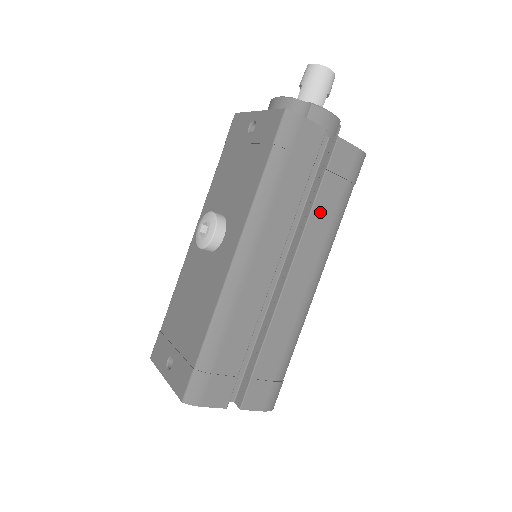
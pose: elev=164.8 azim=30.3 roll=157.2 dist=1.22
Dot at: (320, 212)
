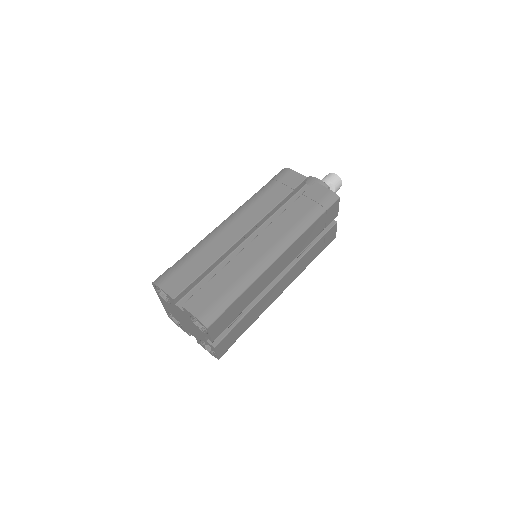
Dot at: (291, 213)
